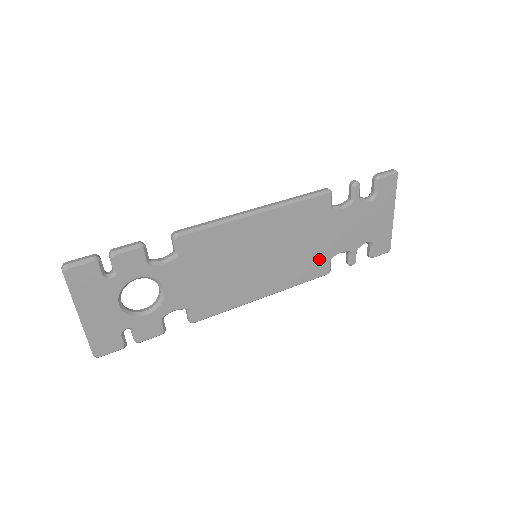
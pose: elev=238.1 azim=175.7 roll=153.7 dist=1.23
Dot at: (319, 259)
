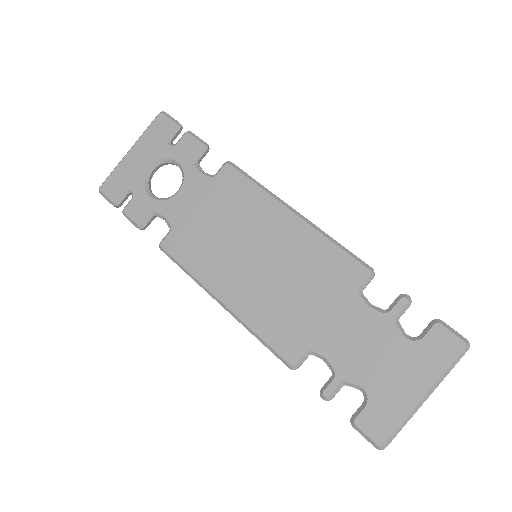
Dot at: (298, 333)
